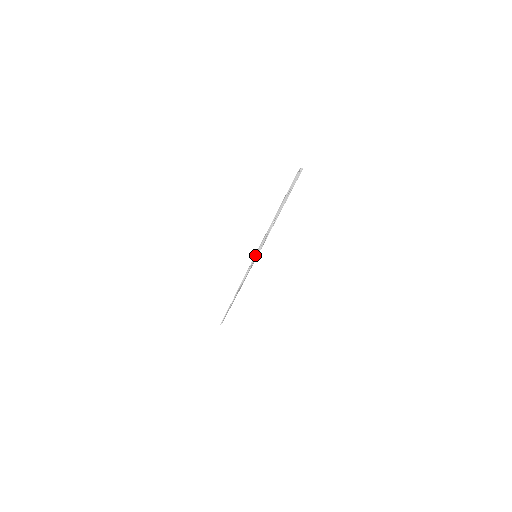
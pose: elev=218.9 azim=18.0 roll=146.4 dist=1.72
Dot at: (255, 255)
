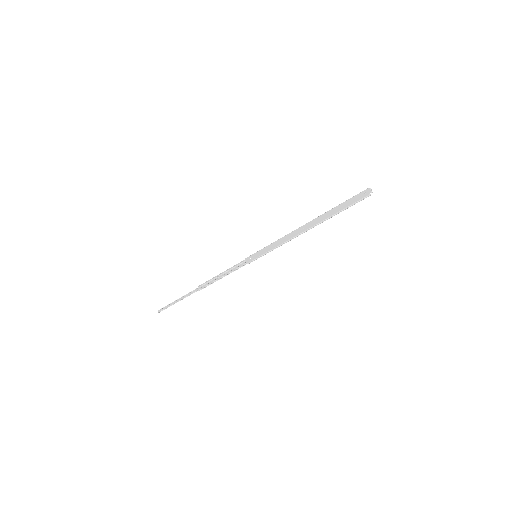
Dot at: (259, 257)
